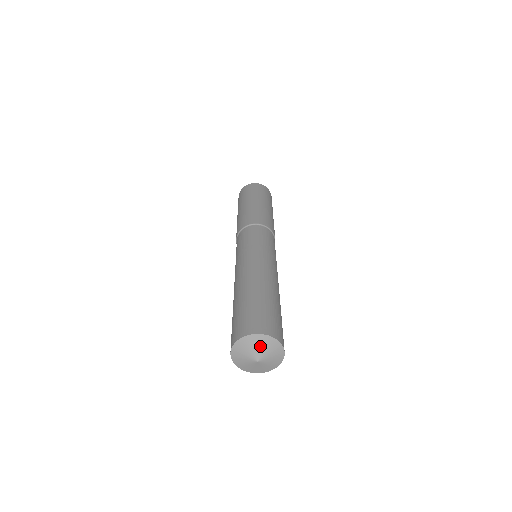
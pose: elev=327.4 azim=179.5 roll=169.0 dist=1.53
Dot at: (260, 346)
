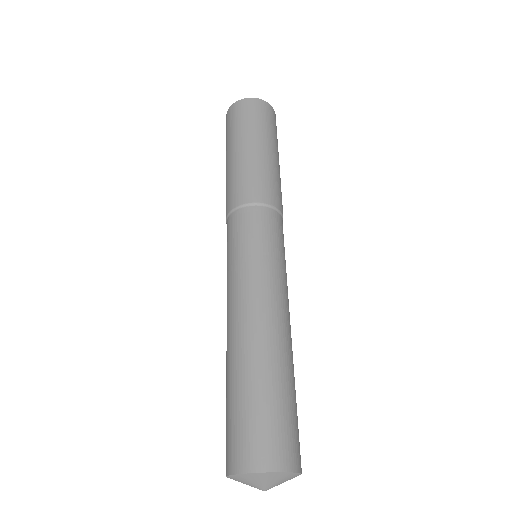
Dot at: (257, 481)
